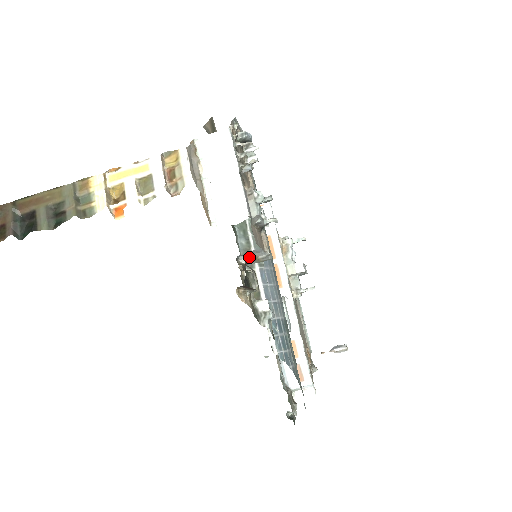
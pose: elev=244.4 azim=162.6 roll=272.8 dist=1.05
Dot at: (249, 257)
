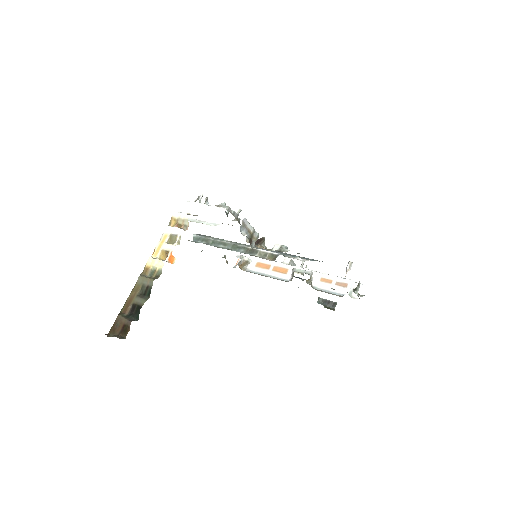
Dot at: (246, 230)
